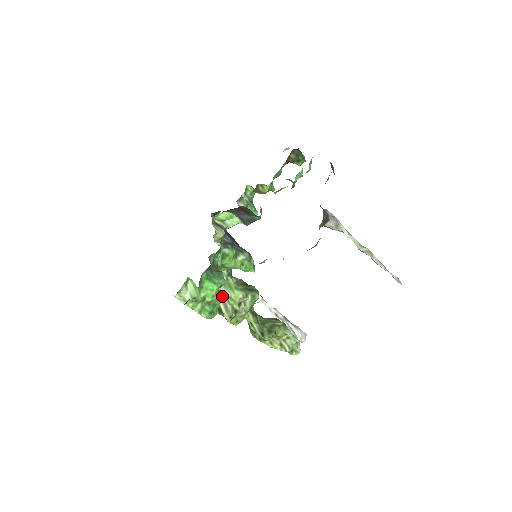
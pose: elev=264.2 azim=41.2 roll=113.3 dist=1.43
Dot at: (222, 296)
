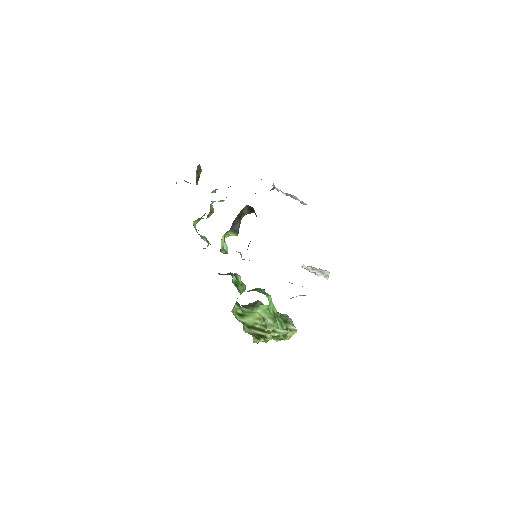
Dot at: (251, 326)
